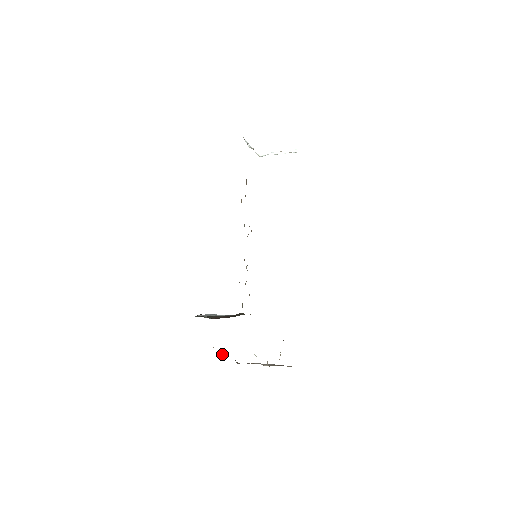
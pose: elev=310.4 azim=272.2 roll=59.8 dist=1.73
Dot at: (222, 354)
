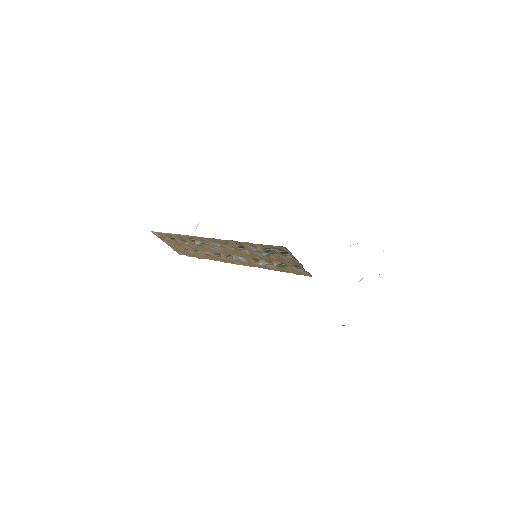
Dot at: occluded
